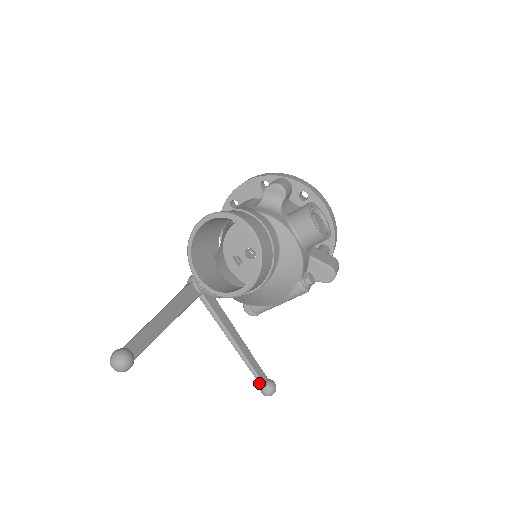
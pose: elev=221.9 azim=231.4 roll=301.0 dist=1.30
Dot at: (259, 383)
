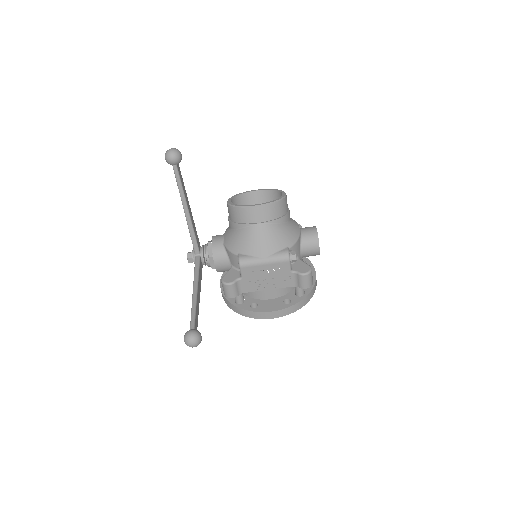
Dot at: (191, 325)
